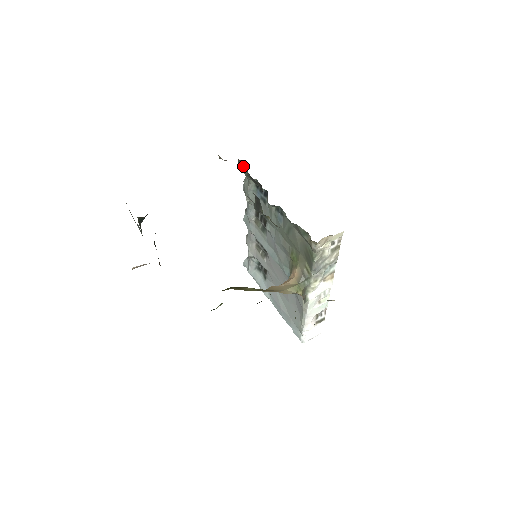
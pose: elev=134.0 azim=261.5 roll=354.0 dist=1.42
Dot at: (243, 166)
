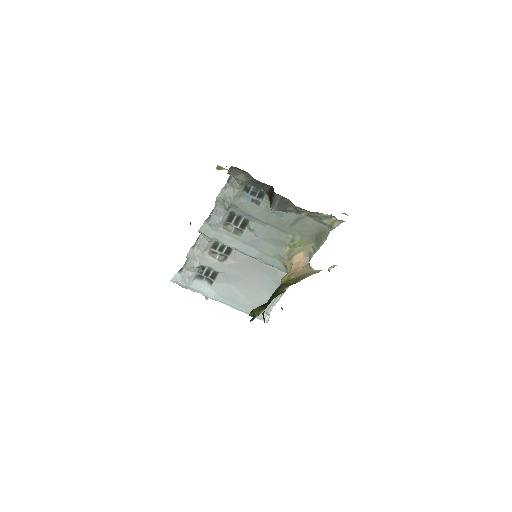
Dot at: (237, 173)
